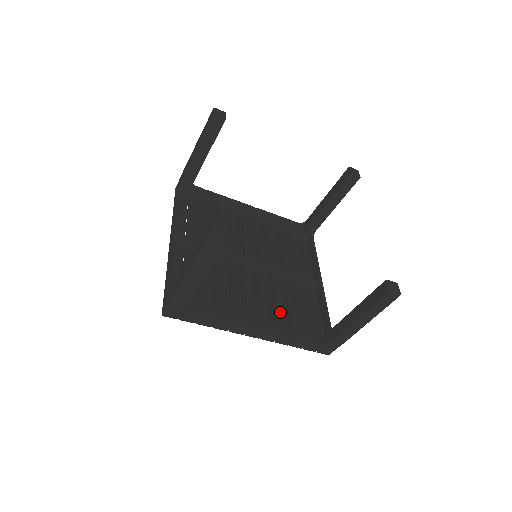
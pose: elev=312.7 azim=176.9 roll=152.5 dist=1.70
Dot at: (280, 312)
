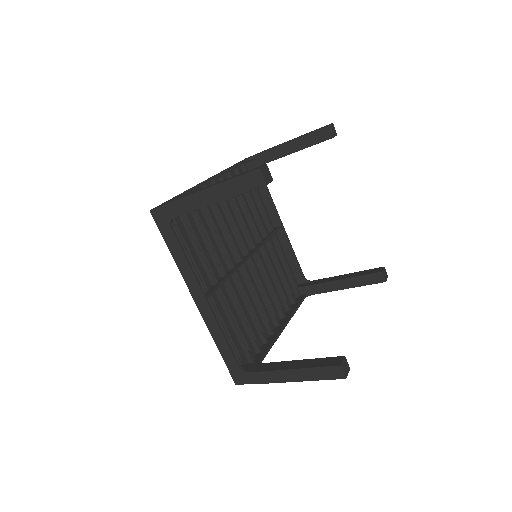
Dot at: (274, 287)
